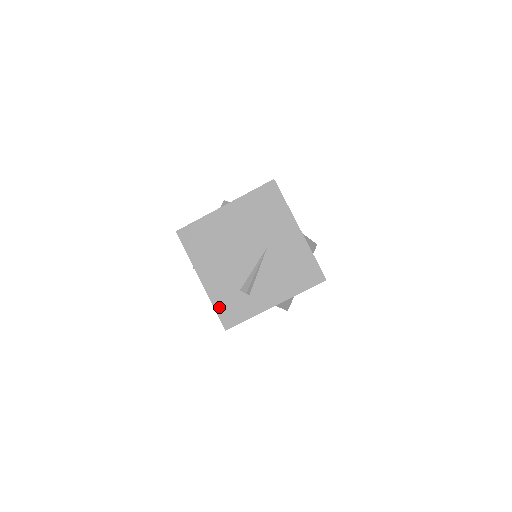
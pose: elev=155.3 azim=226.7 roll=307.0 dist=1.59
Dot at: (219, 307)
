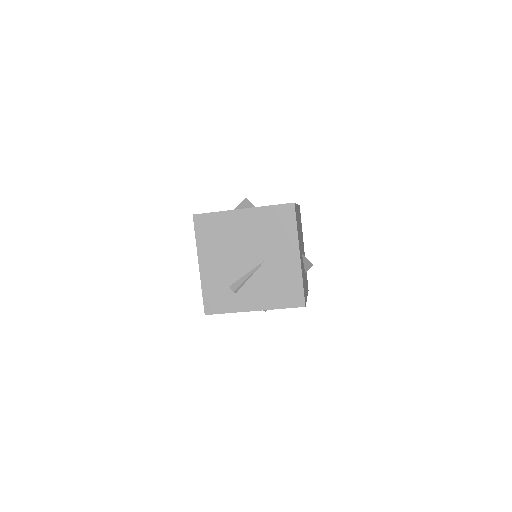
Dot at: (206, 293)
